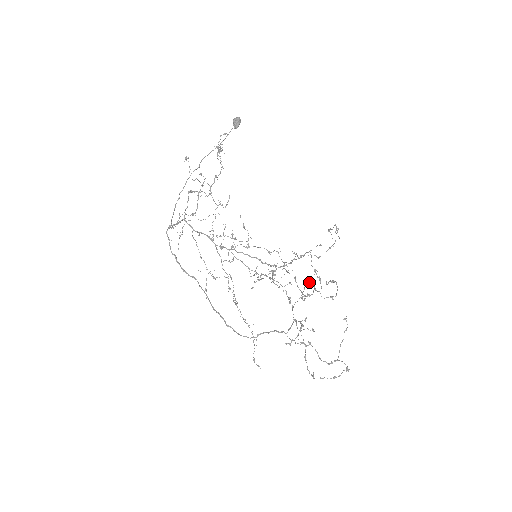
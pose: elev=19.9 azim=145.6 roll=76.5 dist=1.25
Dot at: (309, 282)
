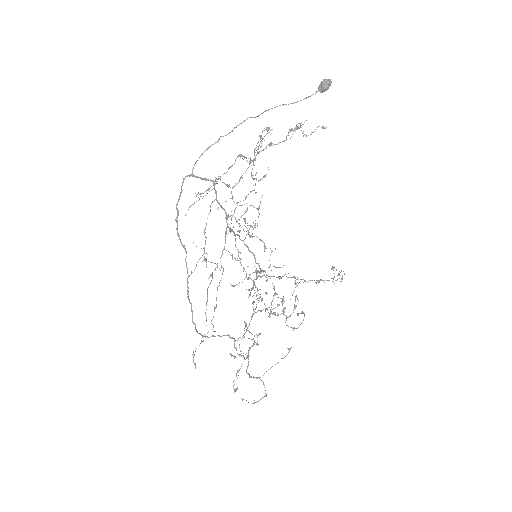
Dot at: (283, 303)
